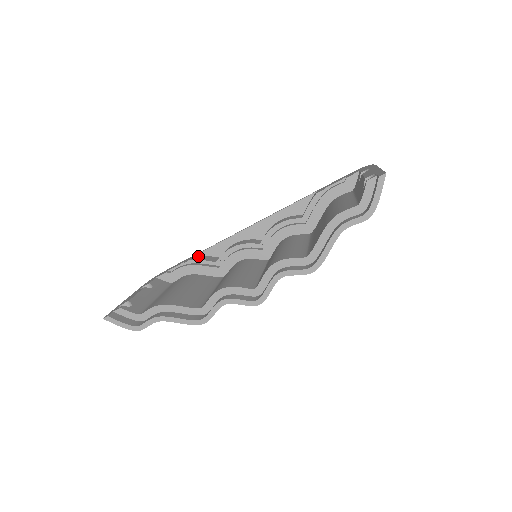
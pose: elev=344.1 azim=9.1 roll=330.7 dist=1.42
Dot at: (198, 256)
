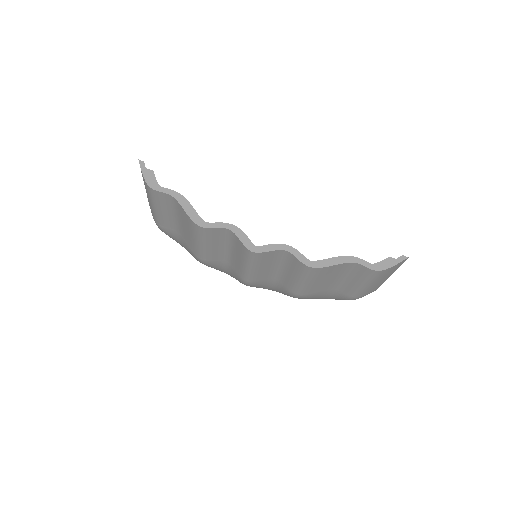
Dot at: occluded
